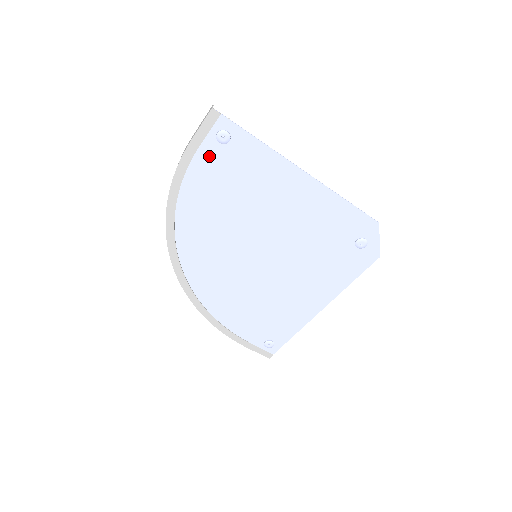
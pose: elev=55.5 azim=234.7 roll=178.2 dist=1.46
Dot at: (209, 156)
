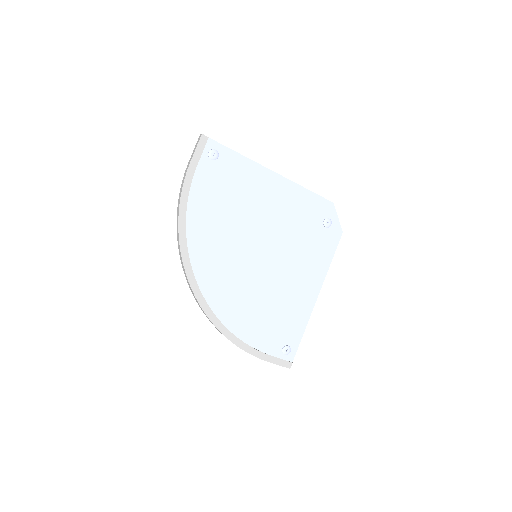
Dot at: (205, 173)
